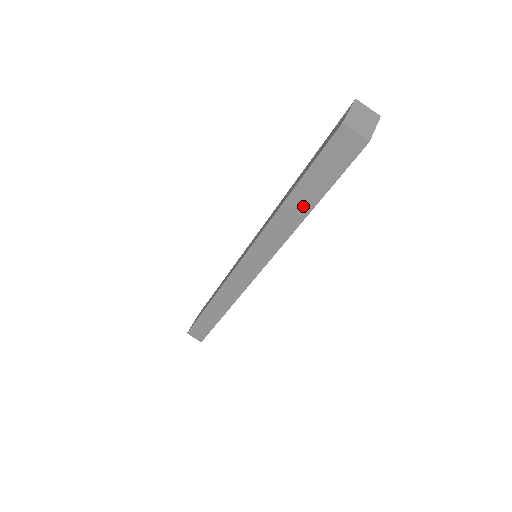
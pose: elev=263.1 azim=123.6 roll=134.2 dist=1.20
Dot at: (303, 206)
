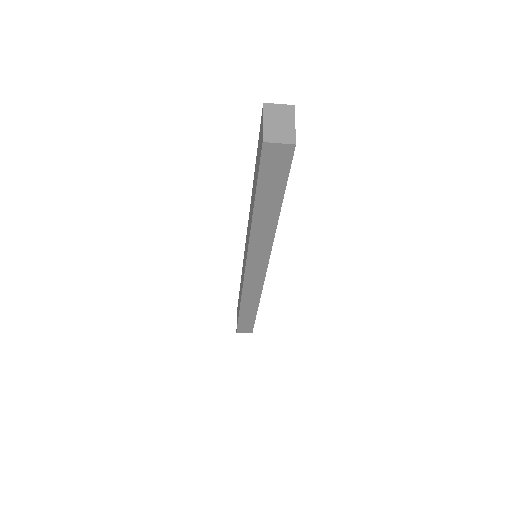
Dot at: (271, 212)
